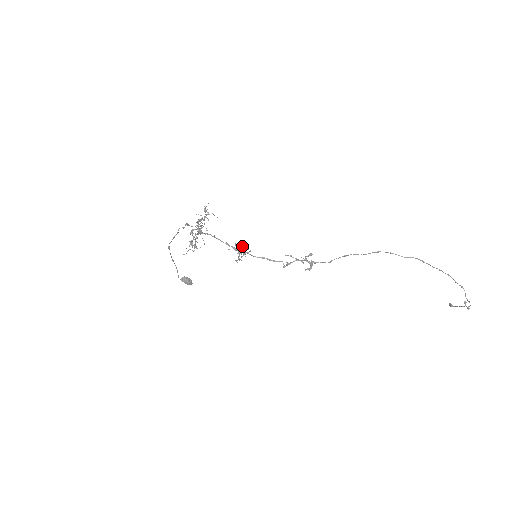
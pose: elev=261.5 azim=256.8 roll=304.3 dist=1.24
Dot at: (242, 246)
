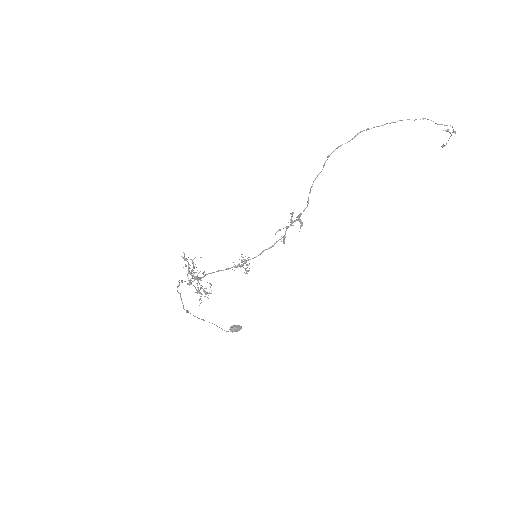
Dot at: occluded
